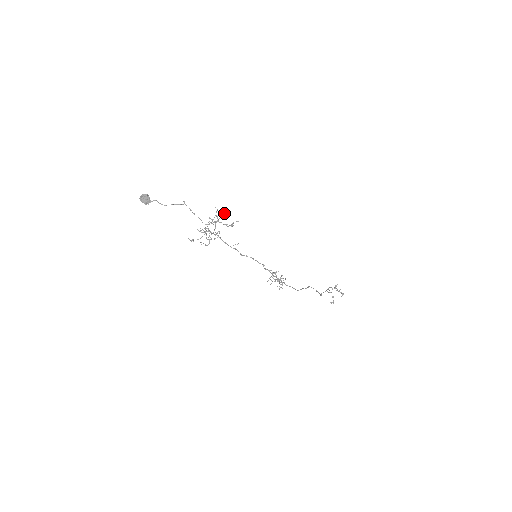
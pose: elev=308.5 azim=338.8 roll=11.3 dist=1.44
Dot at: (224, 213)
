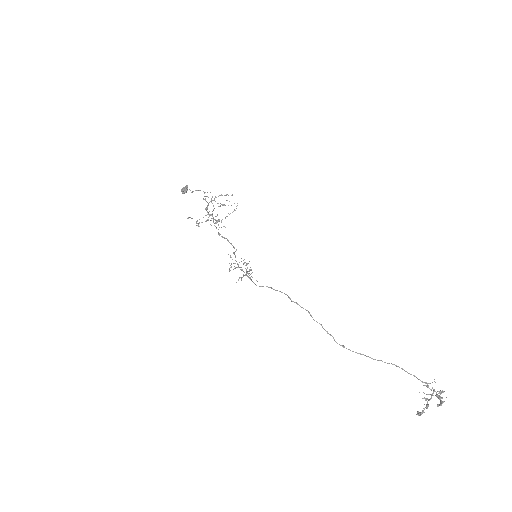
Dot at: (225, 195)
